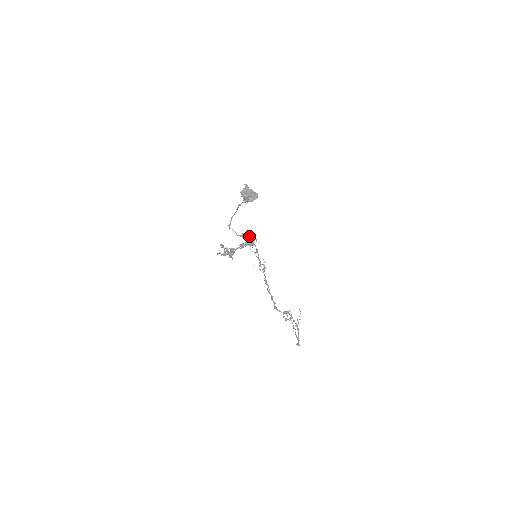
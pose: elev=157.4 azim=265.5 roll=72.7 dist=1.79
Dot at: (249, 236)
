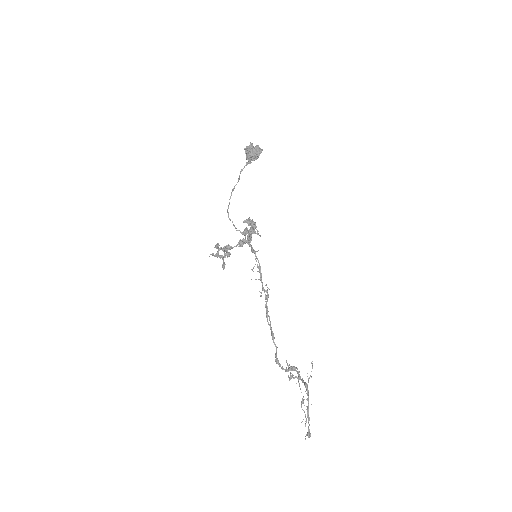
Dot at: occluded
